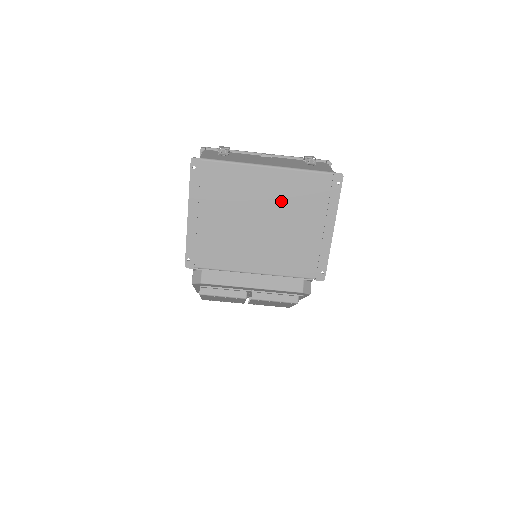
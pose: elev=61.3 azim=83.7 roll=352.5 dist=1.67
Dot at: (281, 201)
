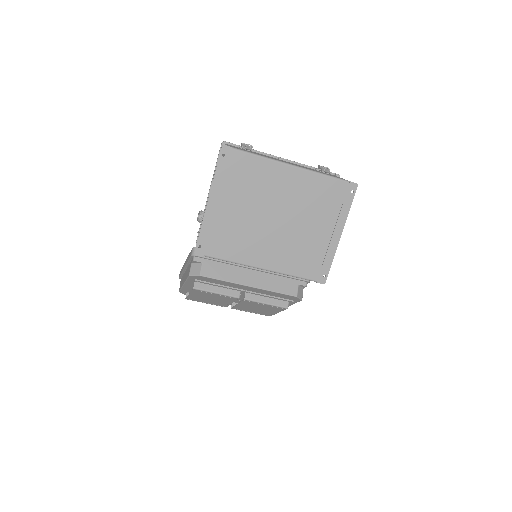
Dot at: (299, 201)
